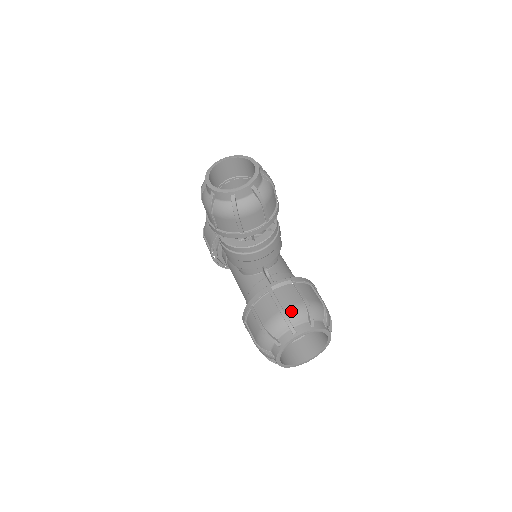
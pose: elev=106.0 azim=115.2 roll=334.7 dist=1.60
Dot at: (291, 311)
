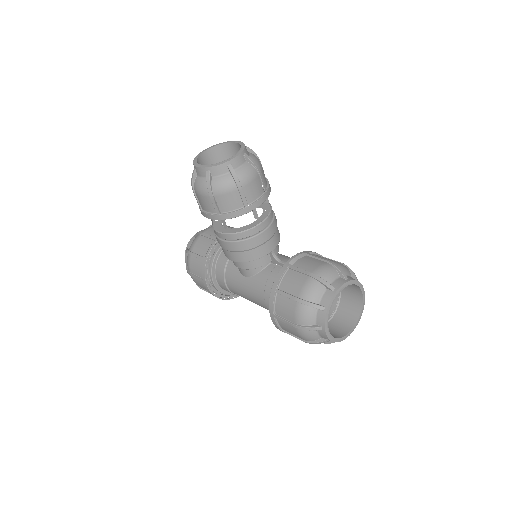
Dot at: (320, 271)
